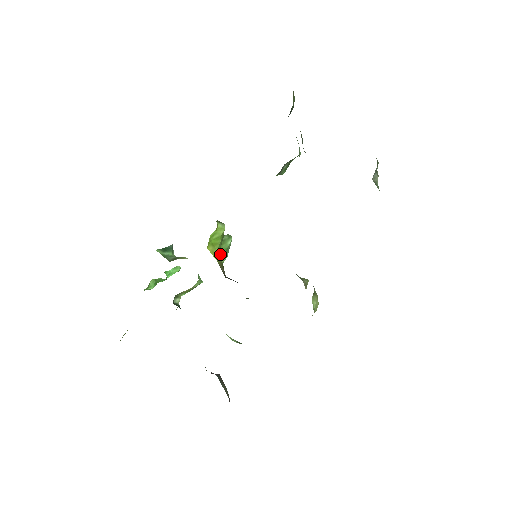
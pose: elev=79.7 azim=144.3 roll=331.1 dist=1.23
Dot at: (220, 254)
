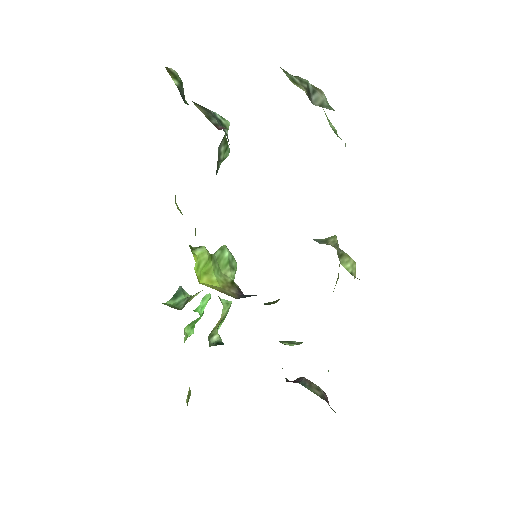
Dot at: (223, 273)
